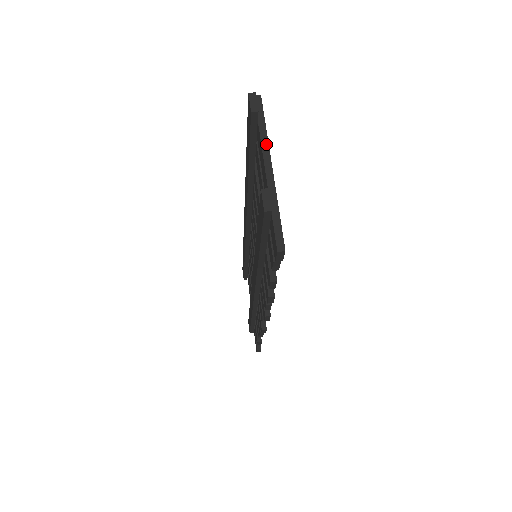
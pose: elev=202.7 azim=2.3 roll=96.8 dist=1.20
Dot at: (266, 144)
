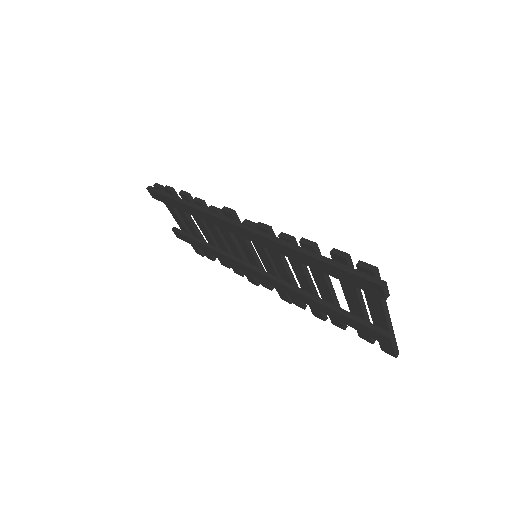
Dot at: (385, 304)
